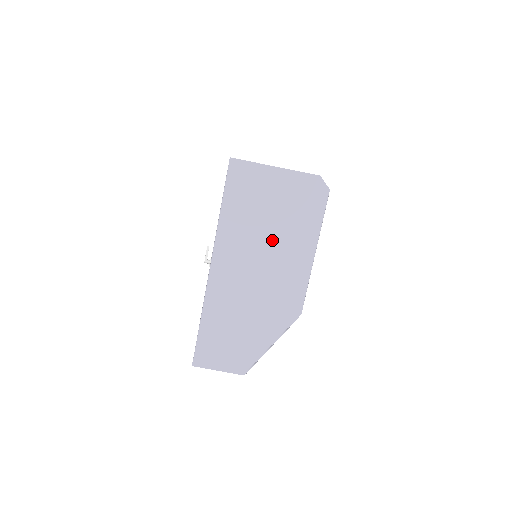
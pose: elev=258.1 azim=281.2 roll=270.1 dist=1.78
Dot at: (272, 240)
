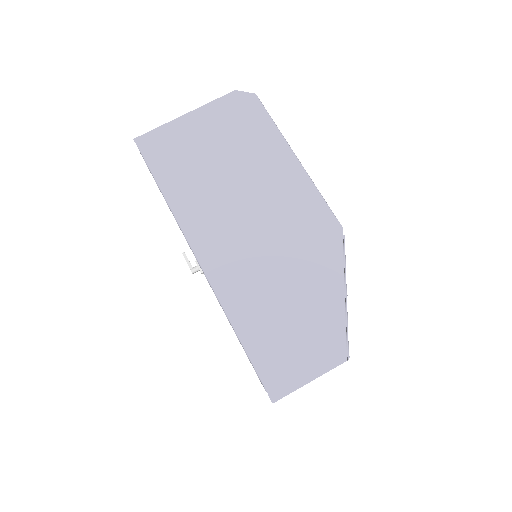
Dot at: (240, 179)
